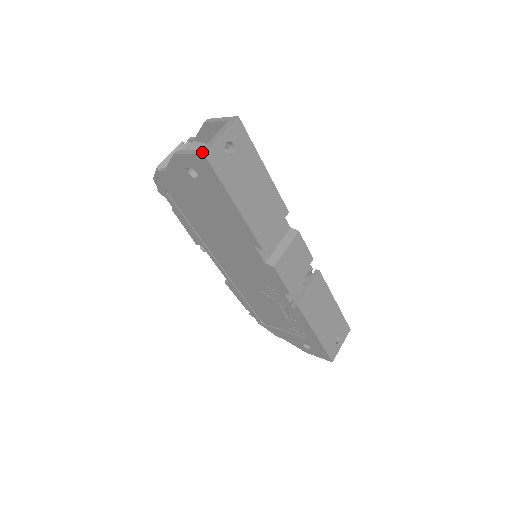
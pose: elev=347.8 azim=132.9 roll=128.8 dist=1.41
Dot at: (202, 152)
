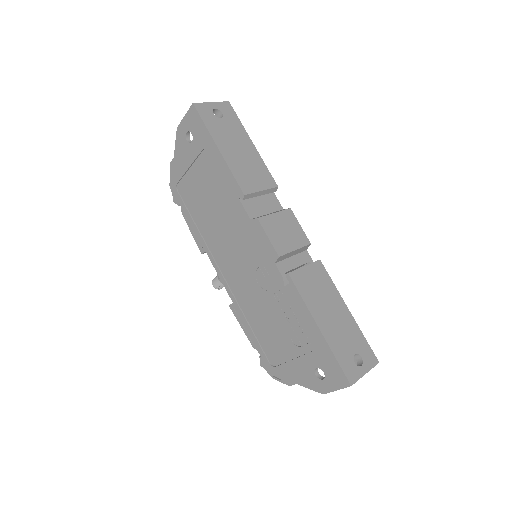
Dot at: (193, 105)
